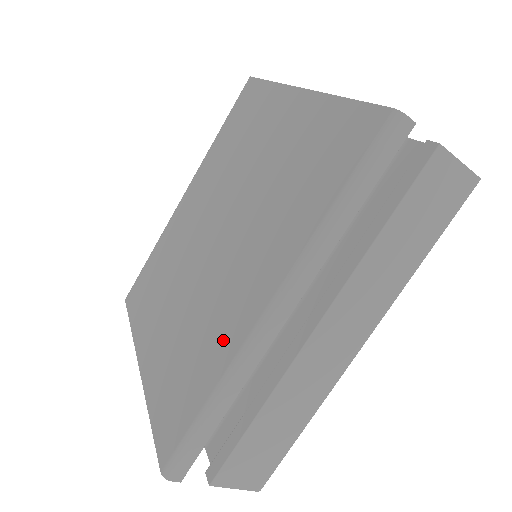
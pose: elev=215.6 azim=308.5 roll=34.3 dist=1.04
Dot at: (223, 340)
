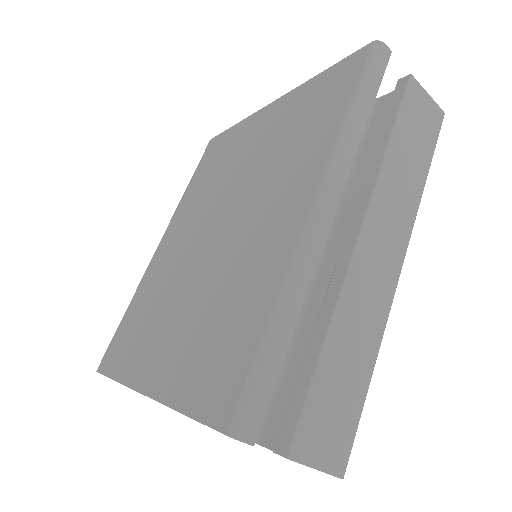
Dot at: (267, 265)
